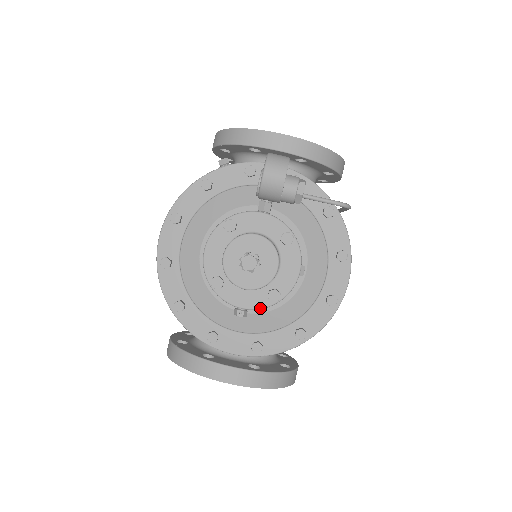
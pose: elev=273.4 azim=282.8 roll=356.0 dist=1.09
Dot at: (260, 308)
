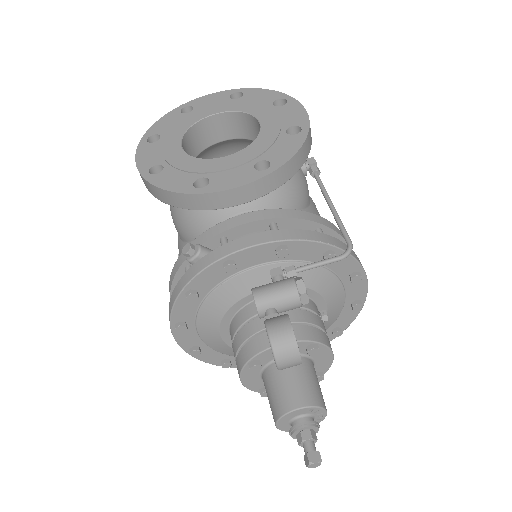
Dot at: occluded
